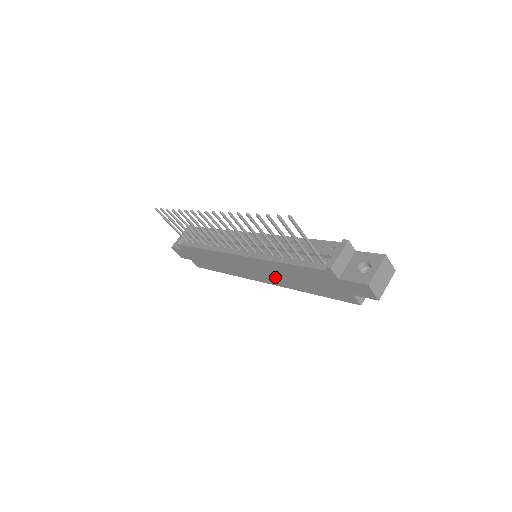
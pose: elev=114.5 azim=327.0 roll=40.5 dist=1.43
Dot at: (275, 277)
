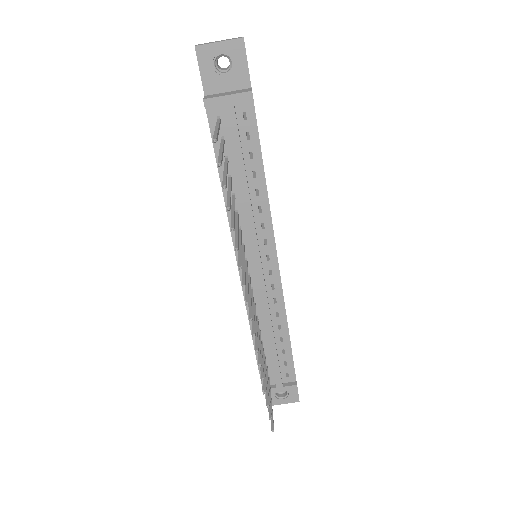
Dot at: occluded
